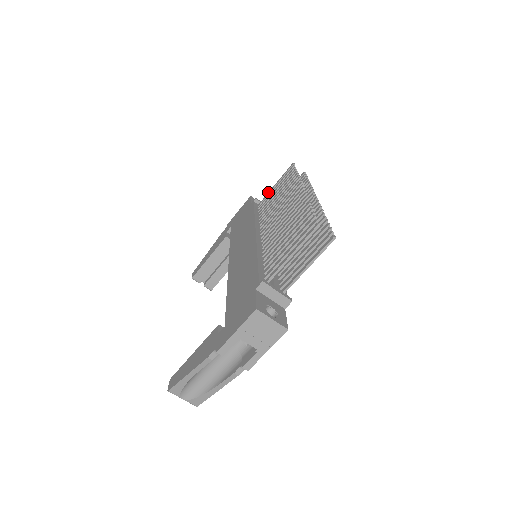
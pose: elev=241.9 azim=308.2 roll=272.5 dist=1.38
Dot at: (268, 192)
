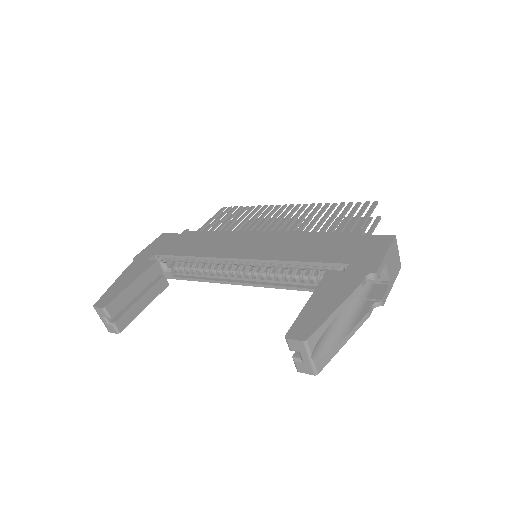
Dot at: (202, 226)
